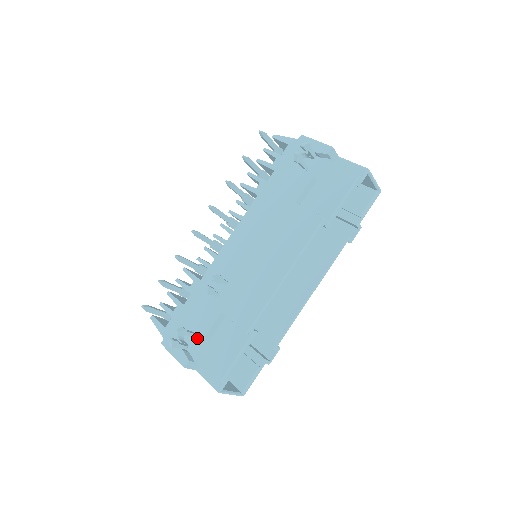
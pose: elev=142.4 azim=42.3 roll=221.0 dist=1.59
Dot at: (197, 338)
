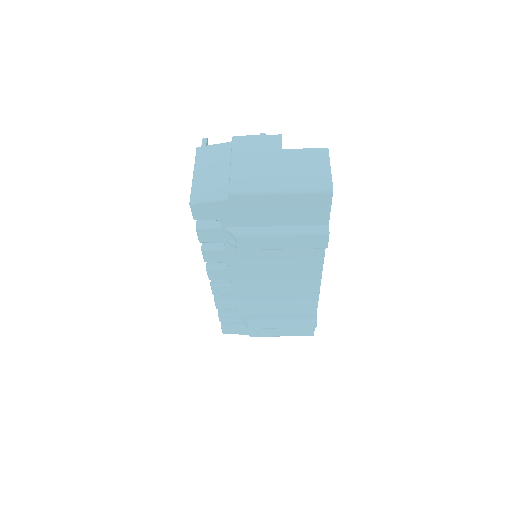
Dot at: occluded
